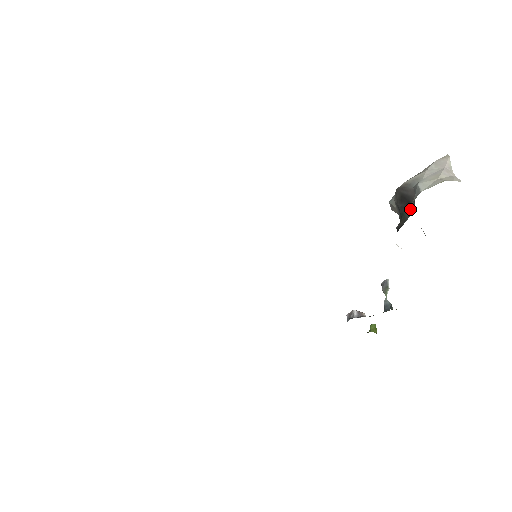
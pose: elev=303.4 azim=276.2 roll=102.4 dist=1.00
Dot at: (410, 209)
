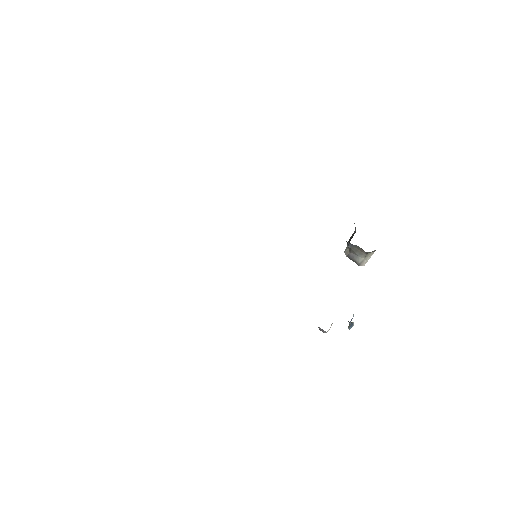
Dot at: occluded
